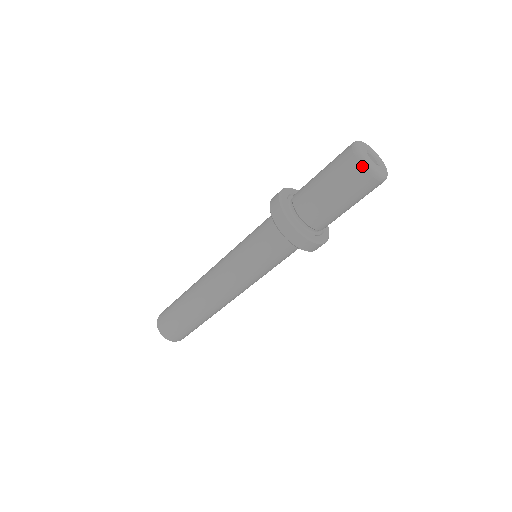
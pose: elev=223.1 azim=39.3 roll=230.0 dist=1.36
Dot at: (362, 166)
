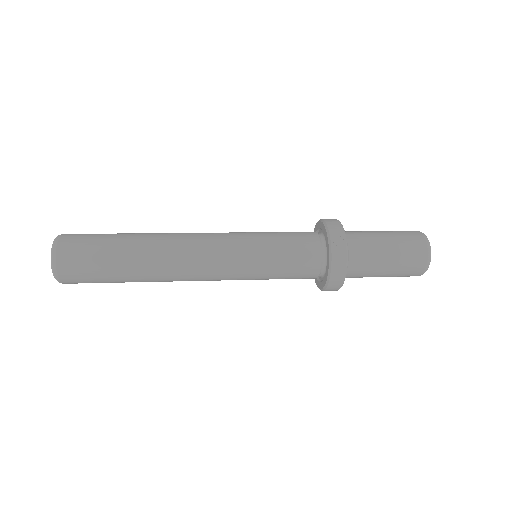
Dot at: occluded
